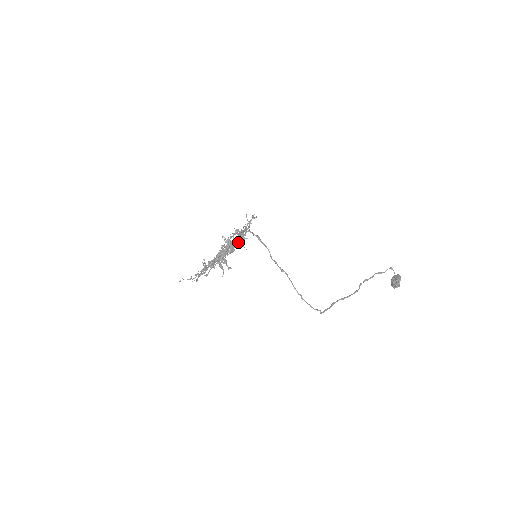
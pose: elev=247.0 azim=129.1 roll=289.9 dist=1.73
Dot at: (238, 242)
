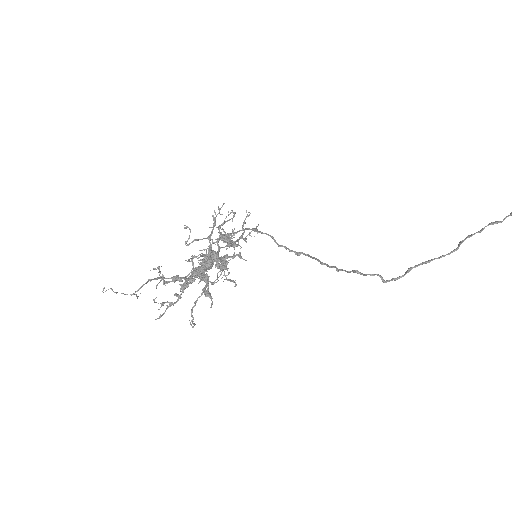
Dot at: (210, 227)
